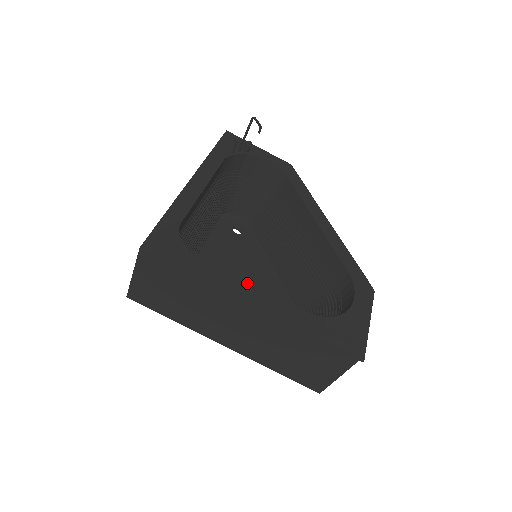
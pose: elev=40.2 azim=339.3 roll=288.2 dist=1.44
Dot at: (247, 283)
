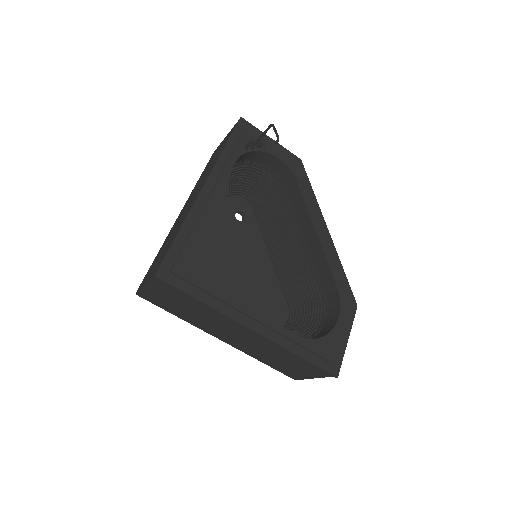
Dot at: (249, 309)
